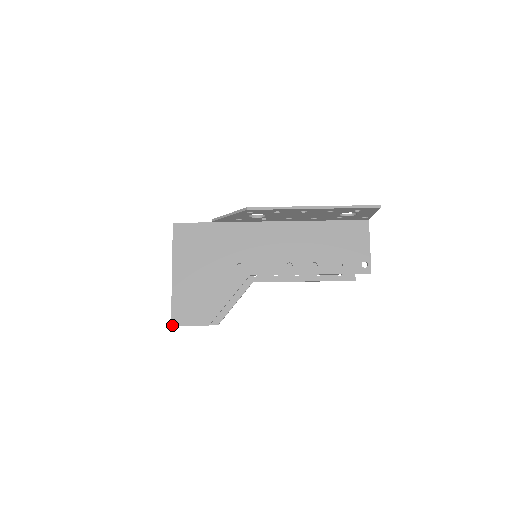
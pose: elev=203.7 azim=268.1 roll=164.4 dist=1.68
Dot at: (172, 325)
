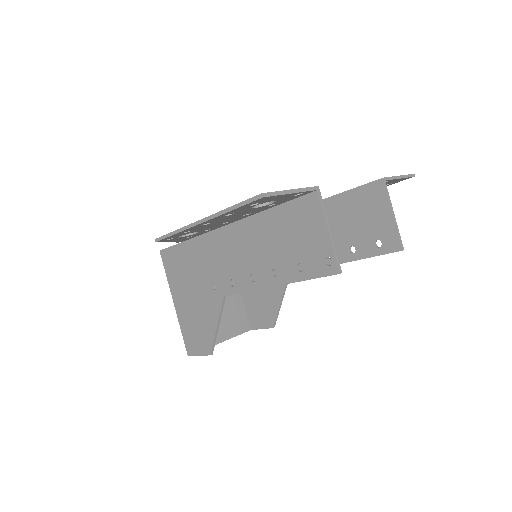
Dot at: (188, 355)
